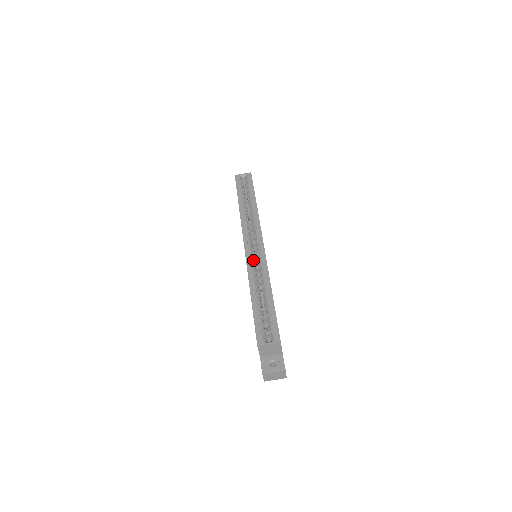
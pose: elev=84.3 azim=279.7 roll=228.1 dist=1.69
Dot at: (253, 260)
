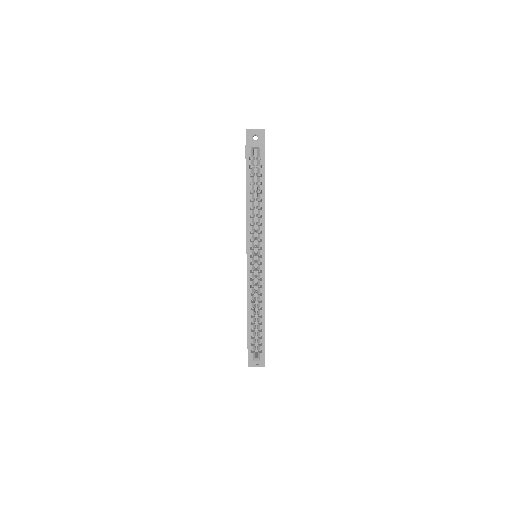
Dot at: (253, 277)
